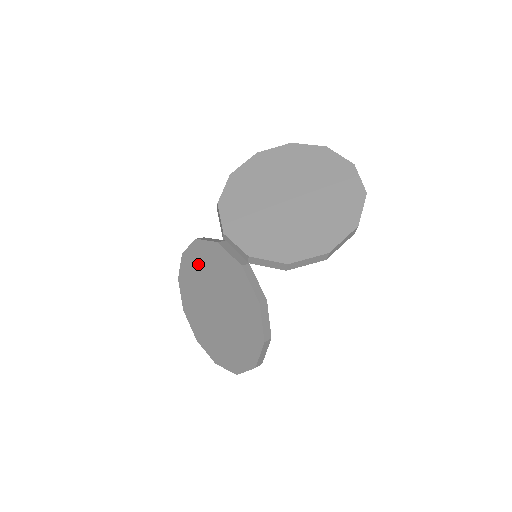
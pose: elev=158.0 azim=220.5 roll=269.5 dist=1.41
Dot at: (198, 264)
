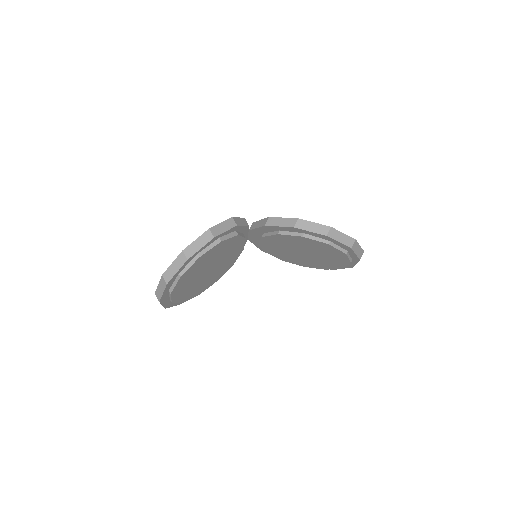
Dot at: occluded
